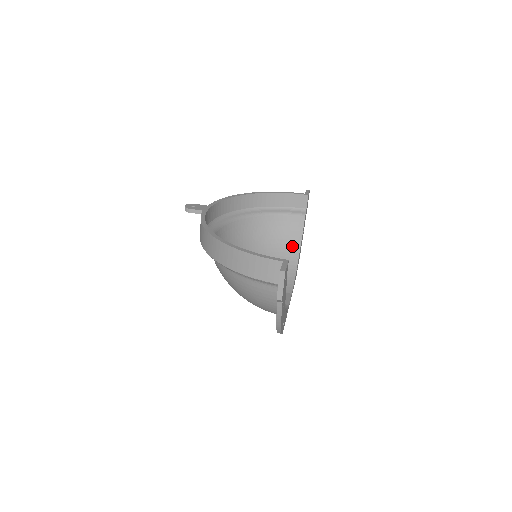
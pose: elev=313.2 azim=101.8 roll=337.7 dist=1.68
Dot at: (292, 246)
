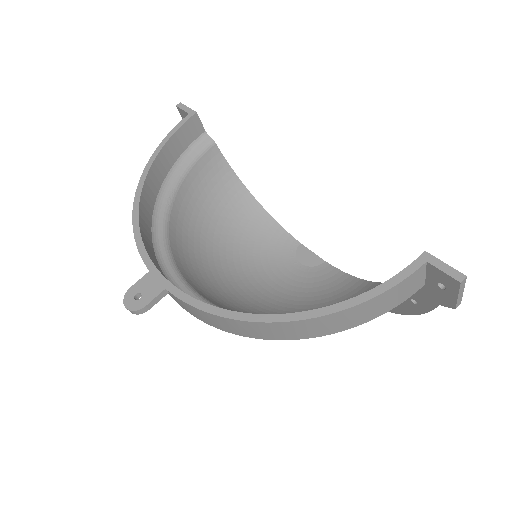
Dot at: (233, 191)
